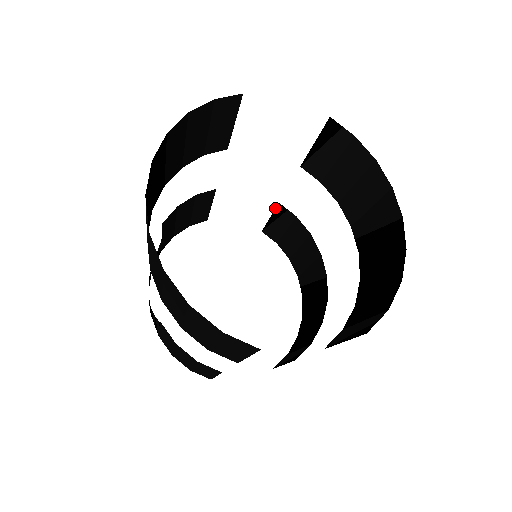
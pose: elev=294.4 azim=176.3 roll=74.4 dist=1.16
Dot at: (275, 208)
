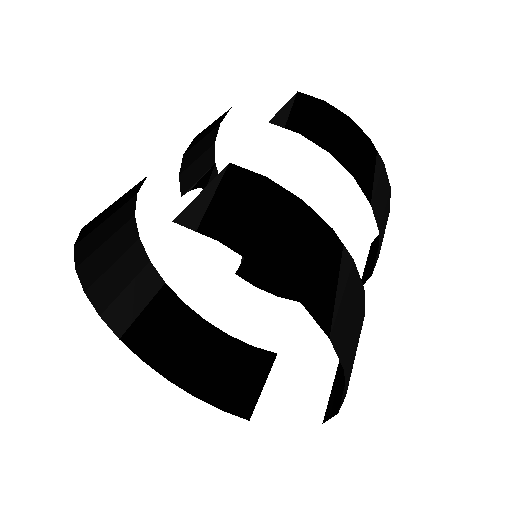
Dot at: occluded
